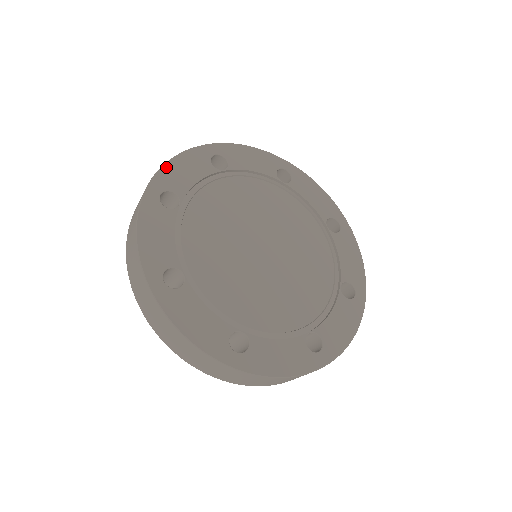
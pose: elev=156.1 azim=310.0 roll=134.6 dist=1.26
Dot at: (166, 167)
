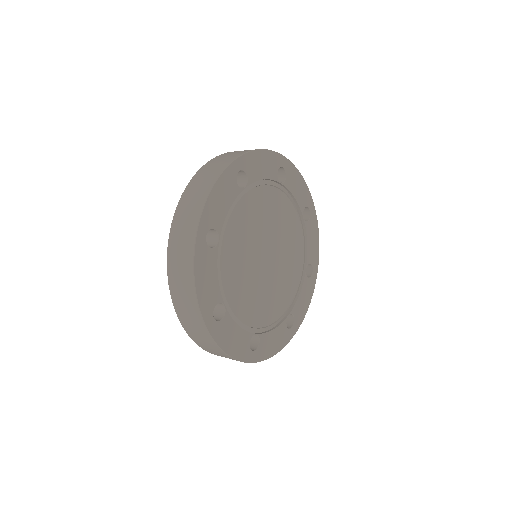
Dot at: (254, 153)
